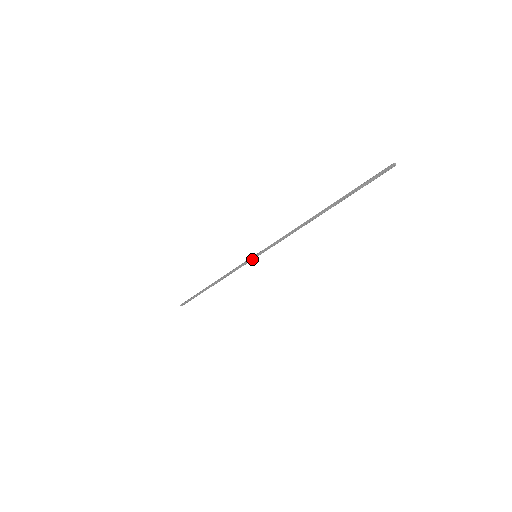
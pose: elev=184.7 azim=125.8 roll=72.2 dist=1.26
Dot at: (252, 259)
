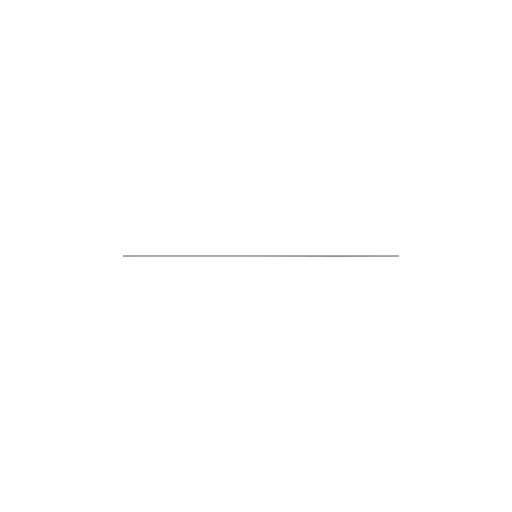
Dot at: (250, 256)
